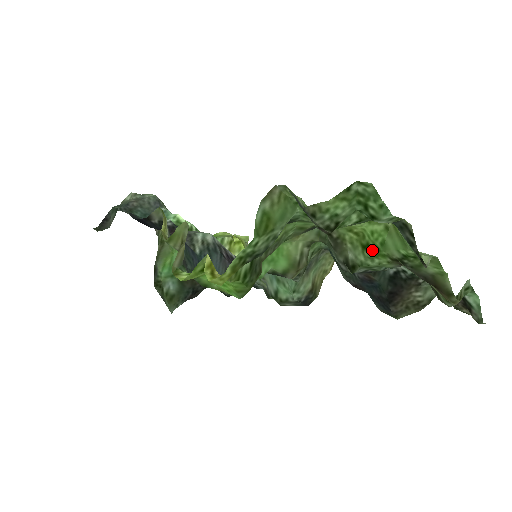
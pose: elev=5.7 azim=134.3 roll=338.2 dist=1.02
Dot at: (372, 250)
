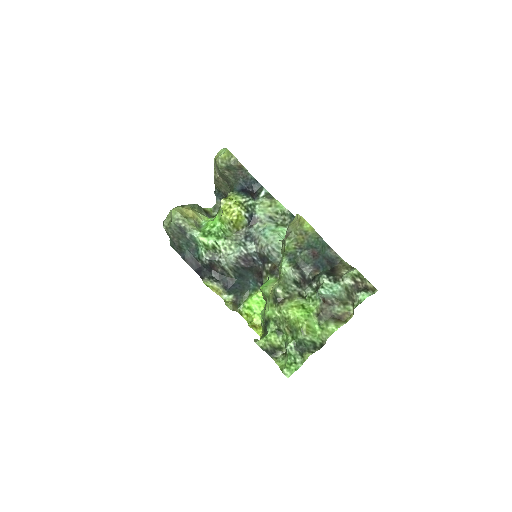
Dot at: (306, 309)
